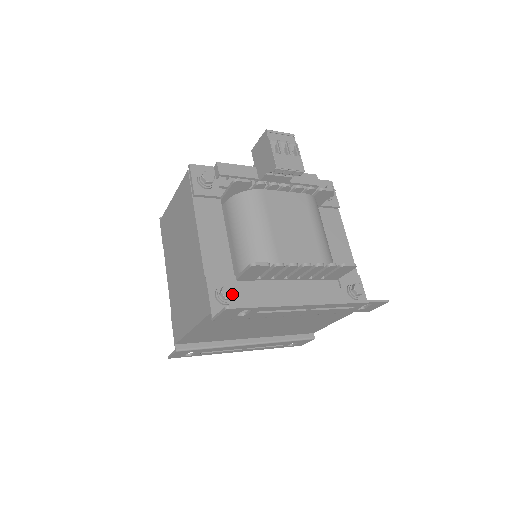
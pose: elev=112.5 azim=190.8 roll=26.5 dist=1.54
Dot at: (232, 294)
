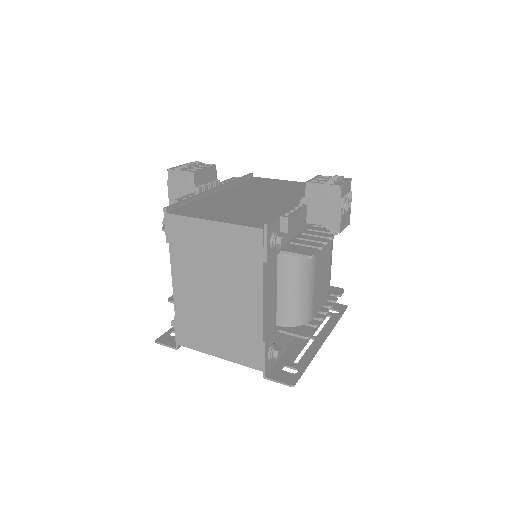
Dot at: (281, 354)
